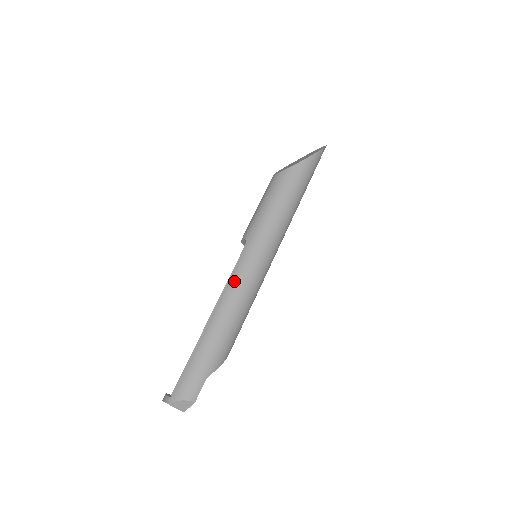
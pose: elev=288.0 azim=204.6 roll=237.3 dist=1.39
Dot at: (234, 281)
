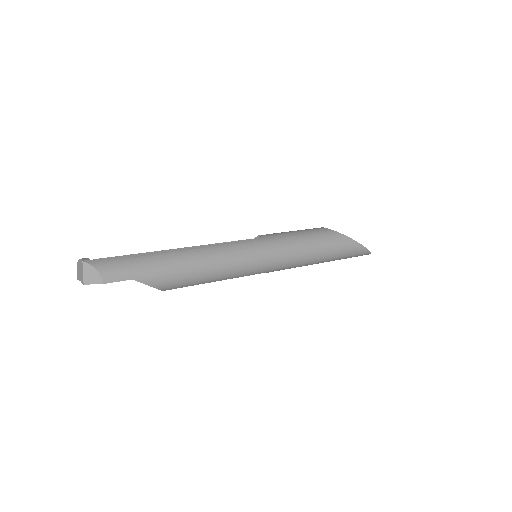
Dot at: (227, 247)
